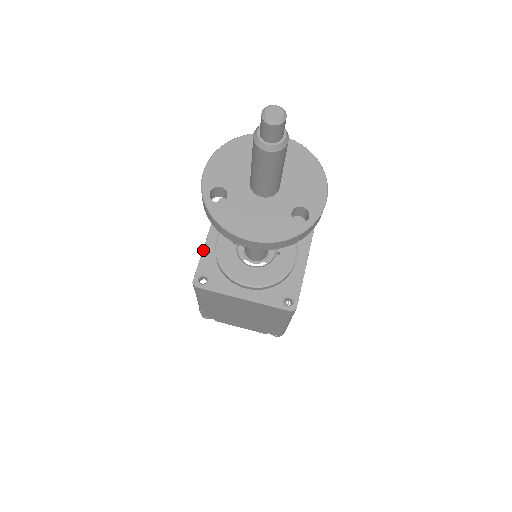
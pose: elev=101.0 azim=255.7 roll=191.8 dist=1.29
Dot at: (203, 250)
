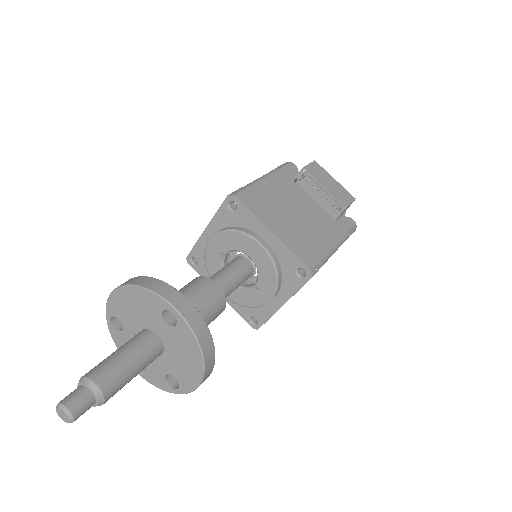
Dot at: (200, 237)
